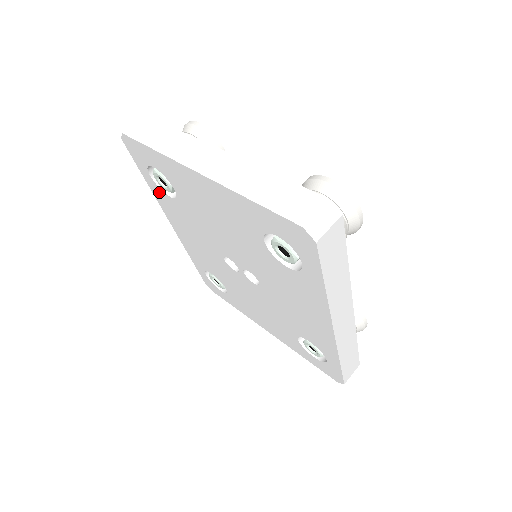
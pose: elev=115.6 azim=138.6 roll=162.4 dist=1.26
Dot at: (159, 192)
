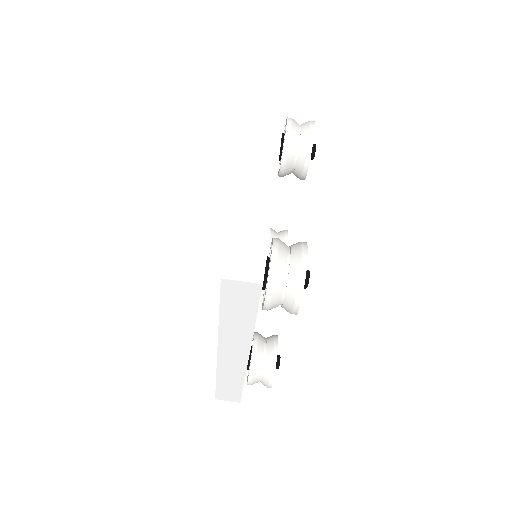
Dot at: occluded
